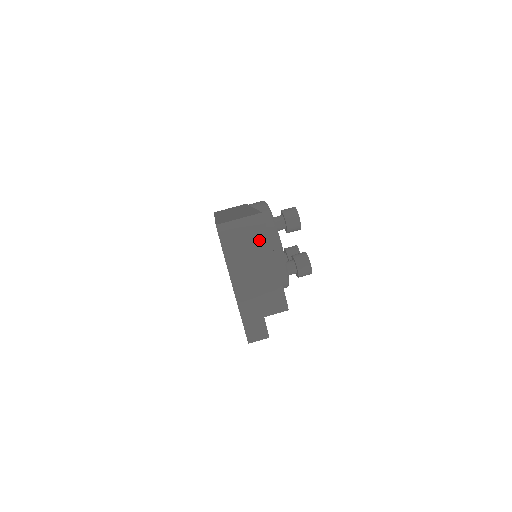
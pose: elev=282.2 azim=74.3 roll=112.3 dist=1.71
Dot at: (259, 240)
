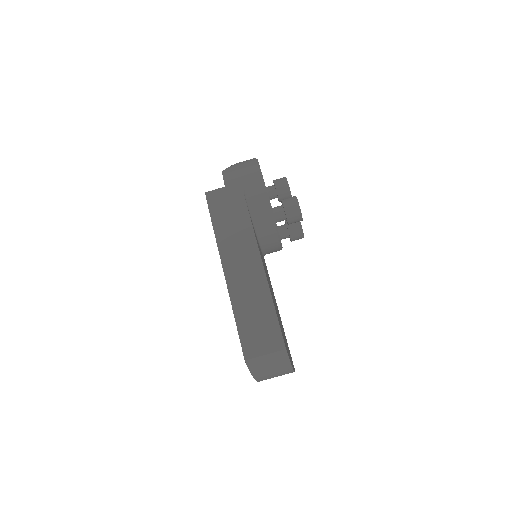
Dot at: (281, 364)
